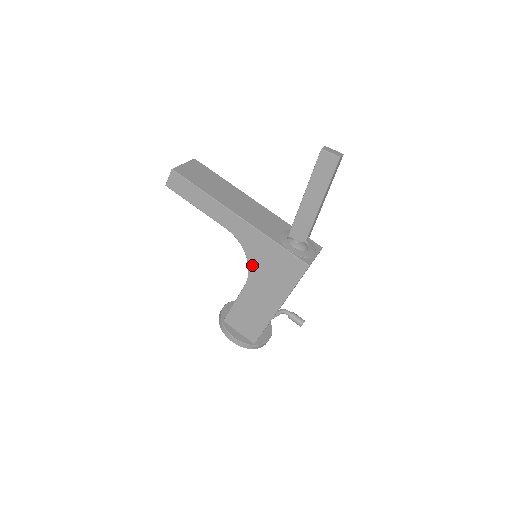
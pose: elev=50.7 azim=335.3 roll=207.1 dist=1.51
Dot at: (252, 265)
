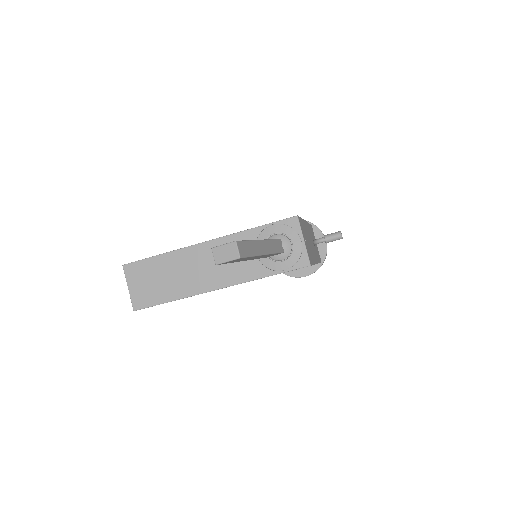
Dot at: occluded
